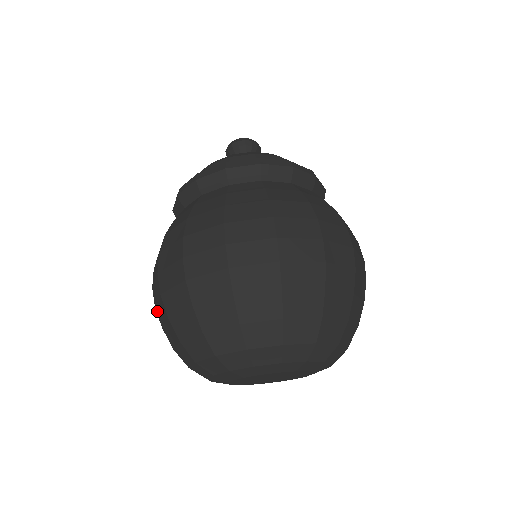
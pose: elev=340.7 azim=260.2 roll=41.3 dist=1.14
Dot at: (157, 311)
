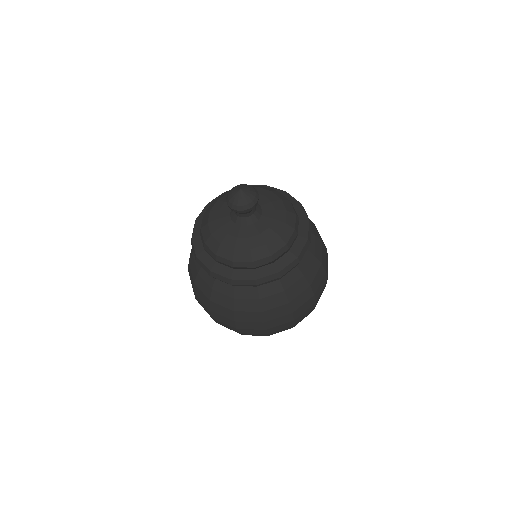
Dot at: occluded
